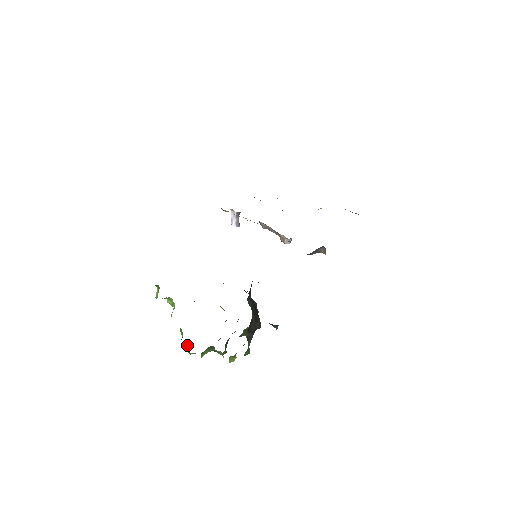
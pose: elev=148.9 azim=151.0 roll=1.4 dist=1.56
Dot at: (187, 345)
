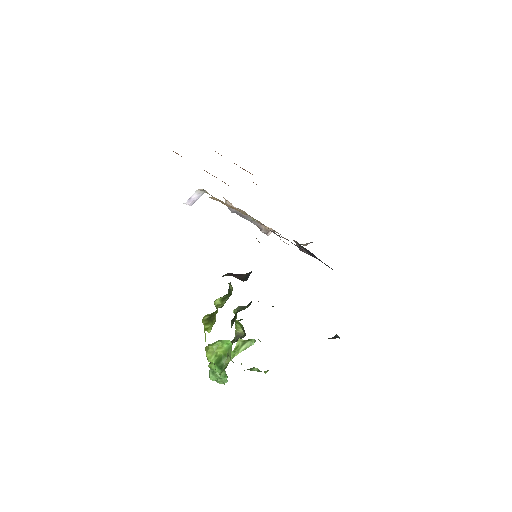
Dot at: occluded
